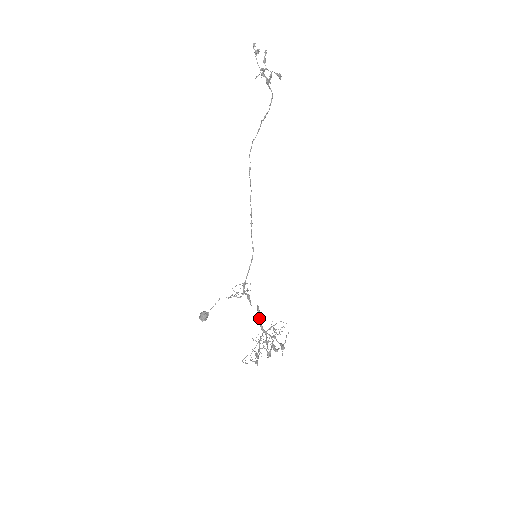
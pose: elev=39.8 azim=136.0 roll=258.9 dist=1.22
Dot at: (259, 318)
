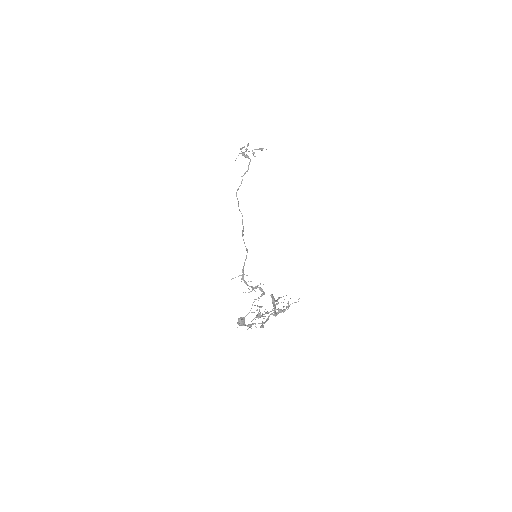
Dot at: (272, 302)
